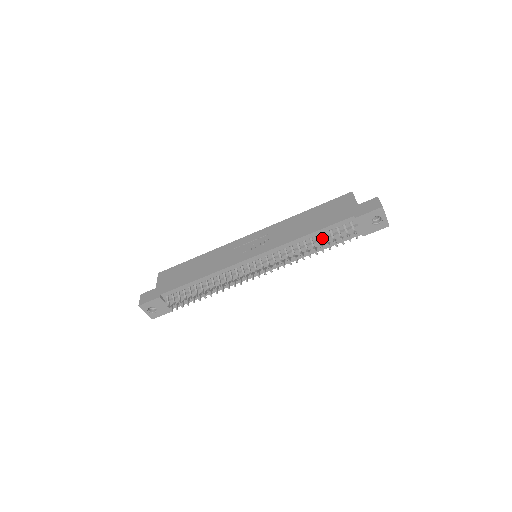
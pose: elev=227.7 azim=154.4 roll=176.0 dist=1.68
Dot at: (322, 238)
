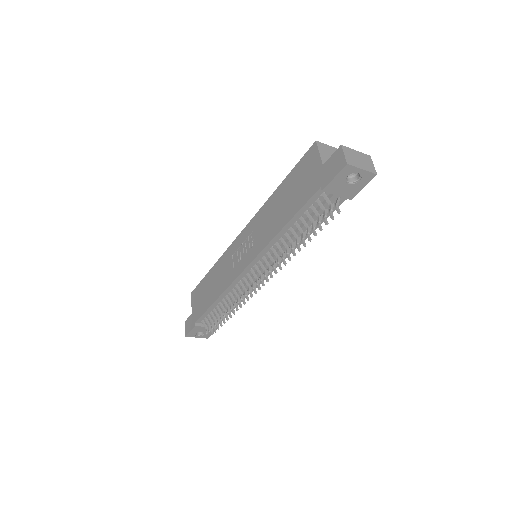
Dot at: (303, 223)
